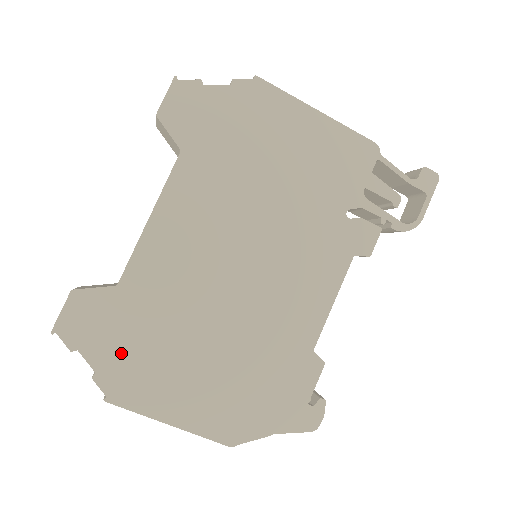
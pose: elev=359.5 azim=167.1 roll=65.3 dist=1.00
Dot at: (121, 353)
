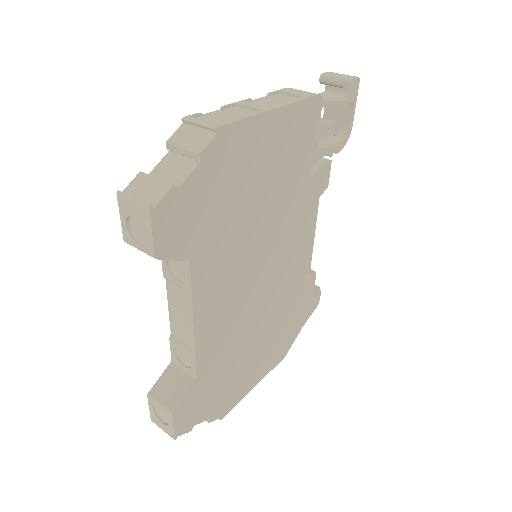
Dot at: (217, 397)
